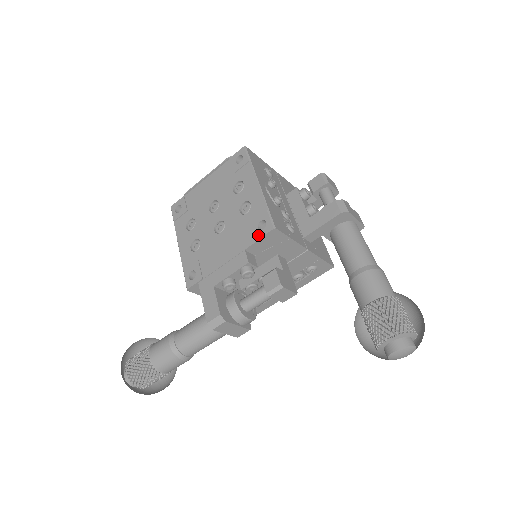
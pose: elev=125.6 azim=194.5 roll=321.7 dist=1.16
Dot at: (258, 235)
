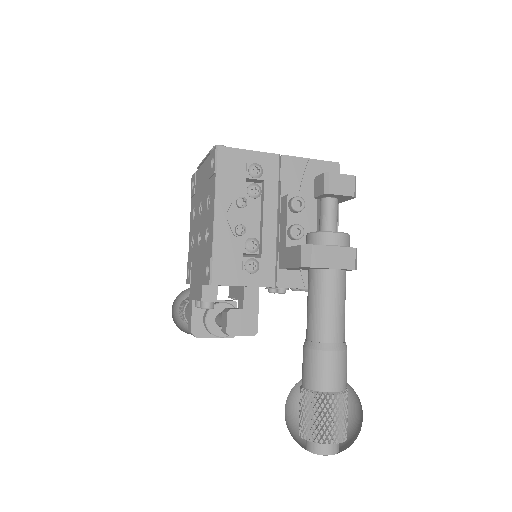
Dot at: (205, 280)
